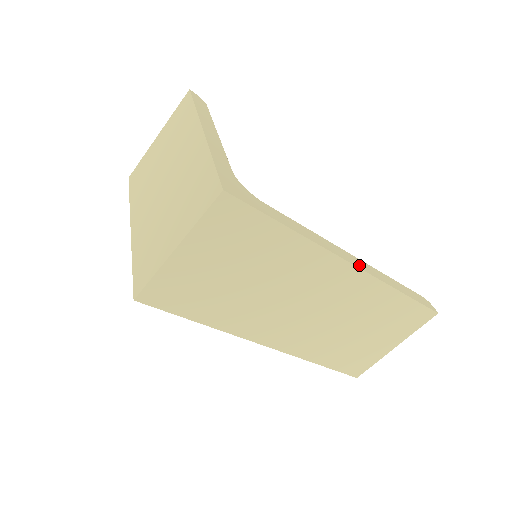
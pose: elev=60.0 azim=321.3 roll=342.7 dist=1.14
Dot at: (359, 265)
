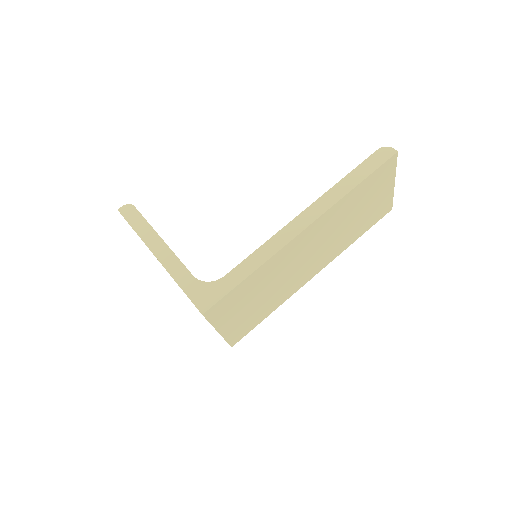
Dot at: (309, 219)
